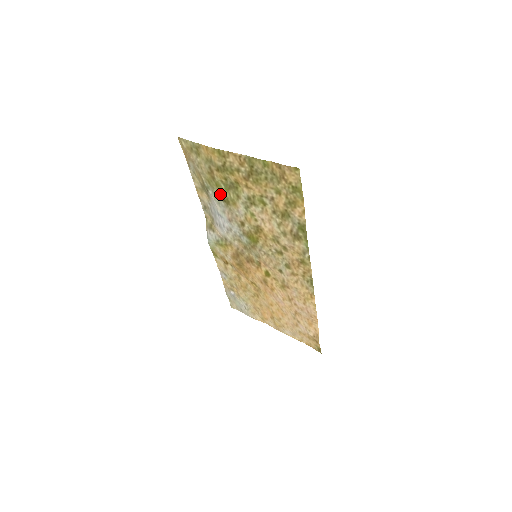
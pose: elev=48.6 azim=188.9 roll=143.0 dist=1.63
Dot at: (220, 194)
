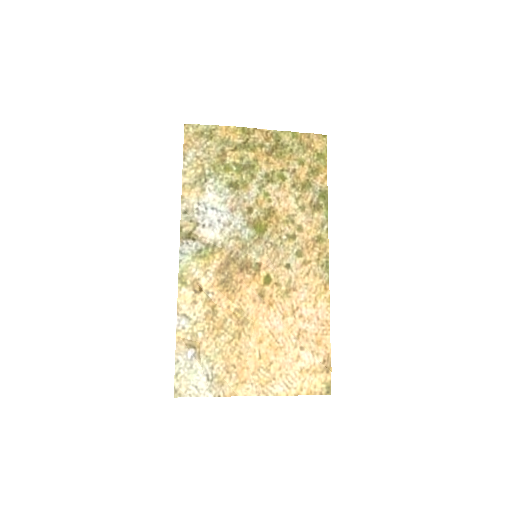
Dot at: (227, 179)
